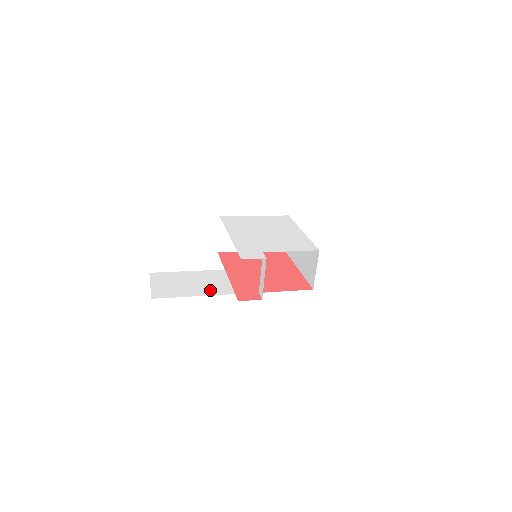
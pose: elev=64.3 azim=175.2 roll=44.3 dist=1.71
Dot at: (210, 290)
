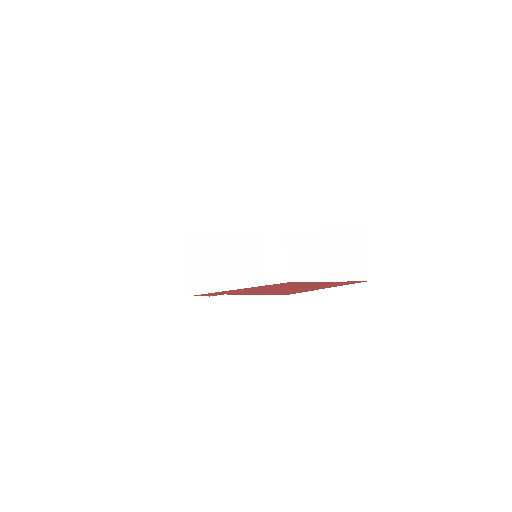
Dot at: occluded
